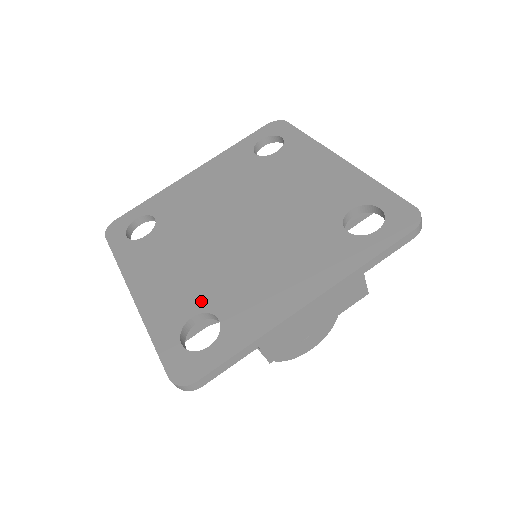
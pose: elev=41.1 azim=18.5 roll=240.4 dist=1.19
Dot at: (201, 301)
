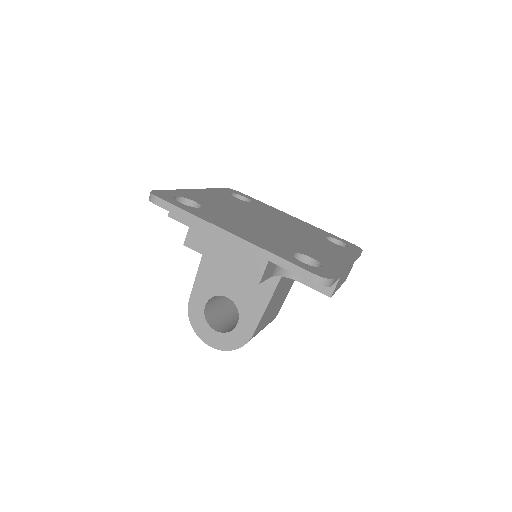
Dot at: (207, 205)
